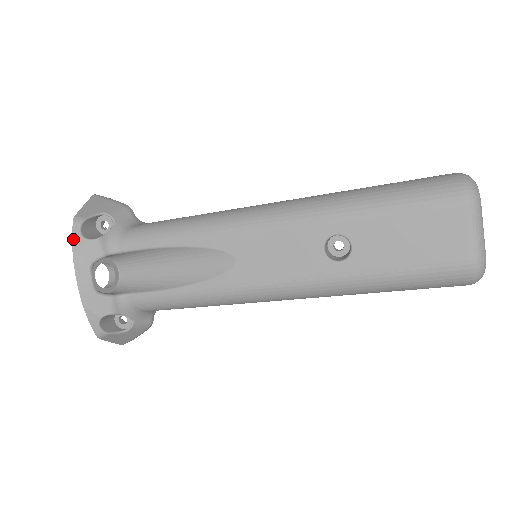
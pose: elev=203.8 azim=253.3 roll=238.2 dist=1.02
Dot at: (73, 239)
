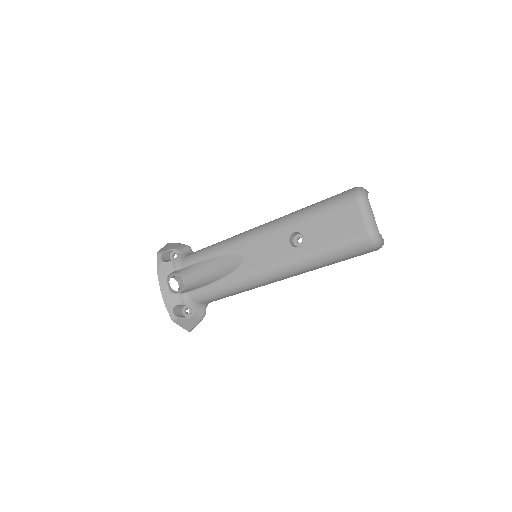
Dot at: (157, 263)
